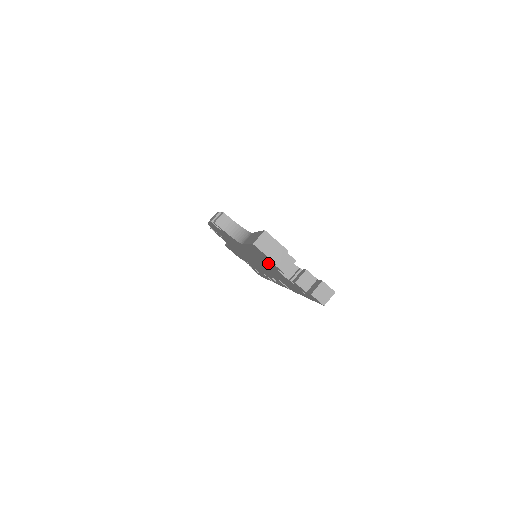
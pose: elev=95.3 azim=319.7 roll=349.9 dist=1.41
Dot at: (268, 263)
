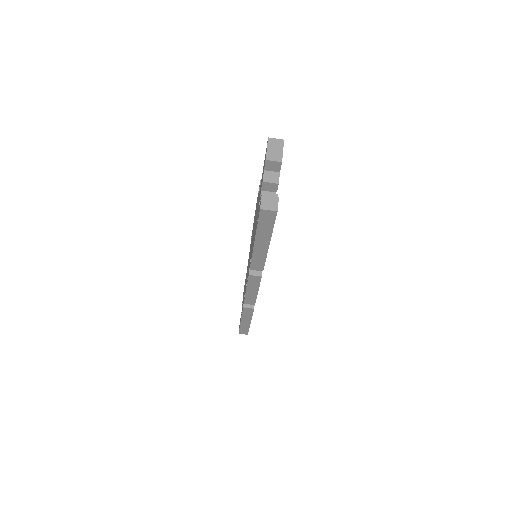
Dot at: occluded
